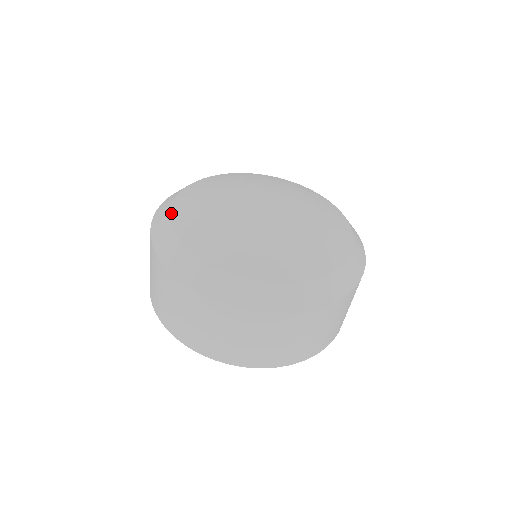
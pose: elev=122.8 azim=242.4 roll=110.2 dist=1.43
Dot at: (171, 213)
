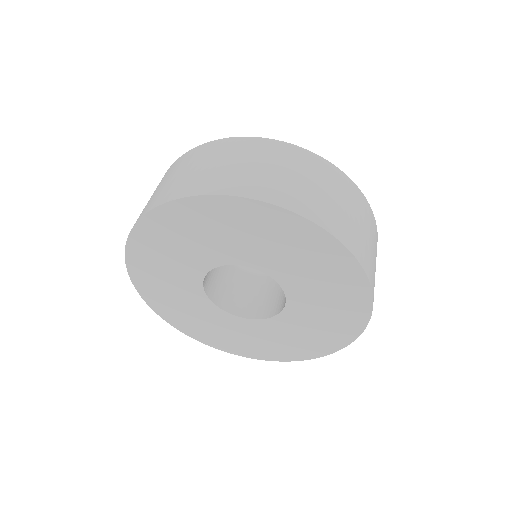
Dot at: occluded
